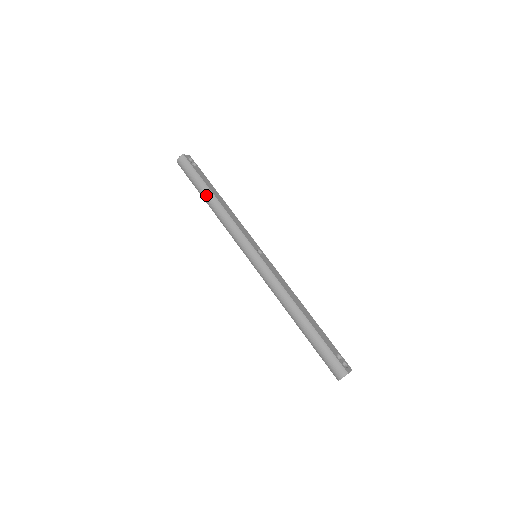
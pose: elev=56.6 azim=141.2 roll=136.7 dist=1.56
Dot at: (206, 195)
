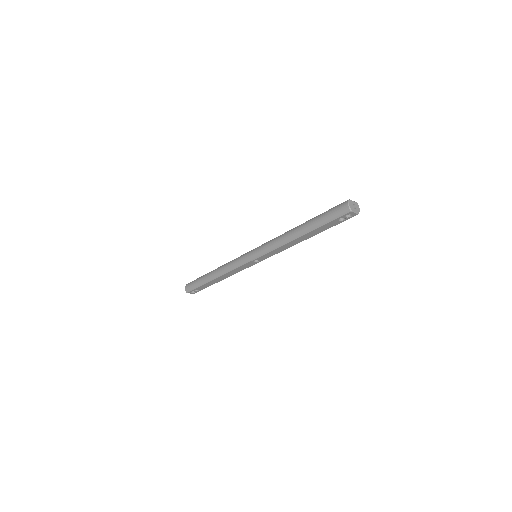
Dot at: (208, 276)
